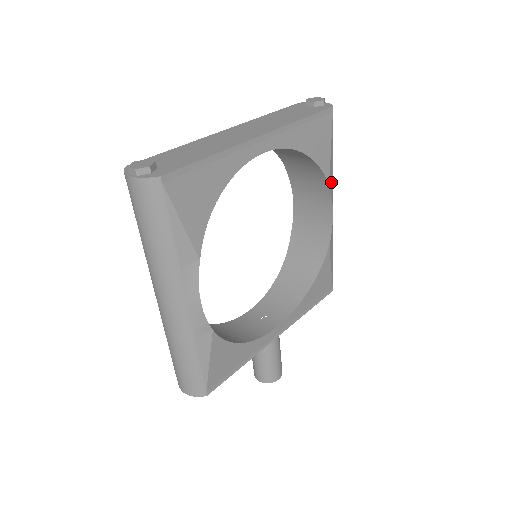
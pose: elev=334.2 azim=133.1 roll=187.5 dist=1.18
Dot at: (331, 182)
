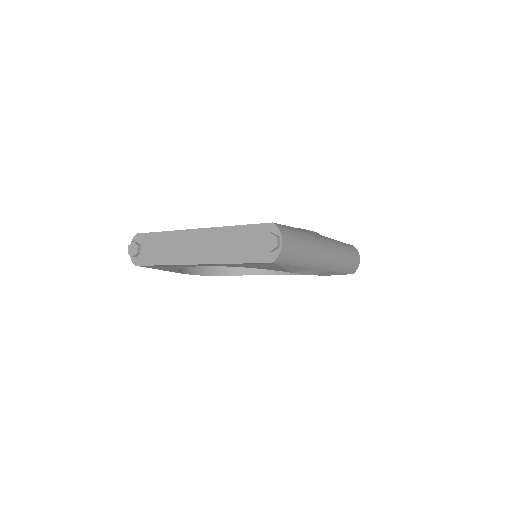
Dot at: (301, 269)
